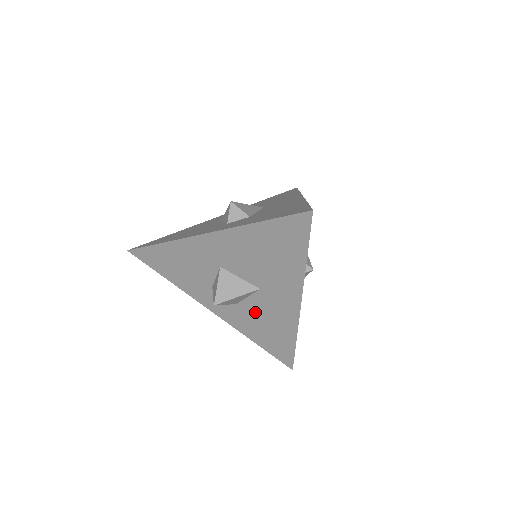
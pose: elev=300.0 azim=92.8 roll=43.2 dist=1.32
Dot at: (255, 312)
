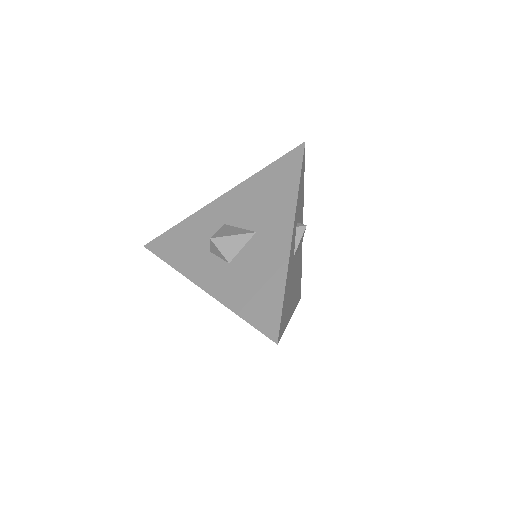
Dot at: (246, 265)
